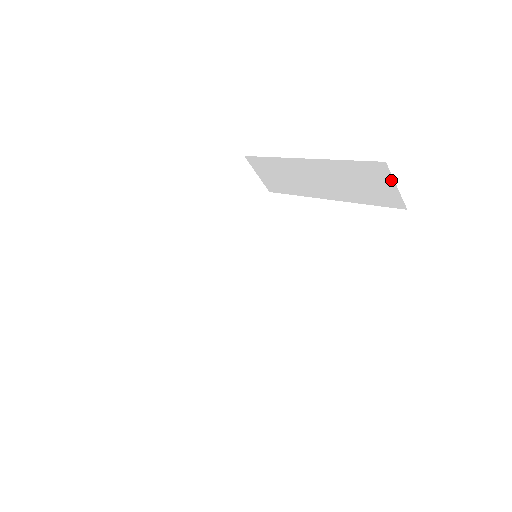
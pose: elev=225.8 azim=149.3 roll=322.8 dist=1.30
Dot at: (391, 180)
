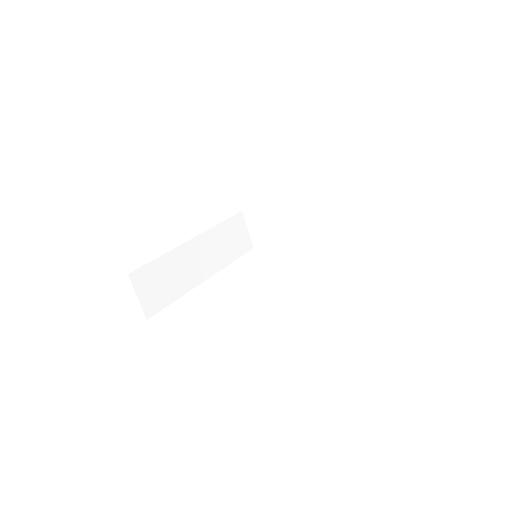
Dot at: (365, 211)
